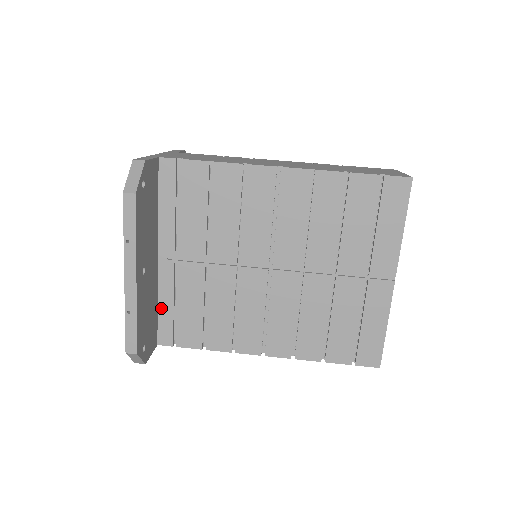
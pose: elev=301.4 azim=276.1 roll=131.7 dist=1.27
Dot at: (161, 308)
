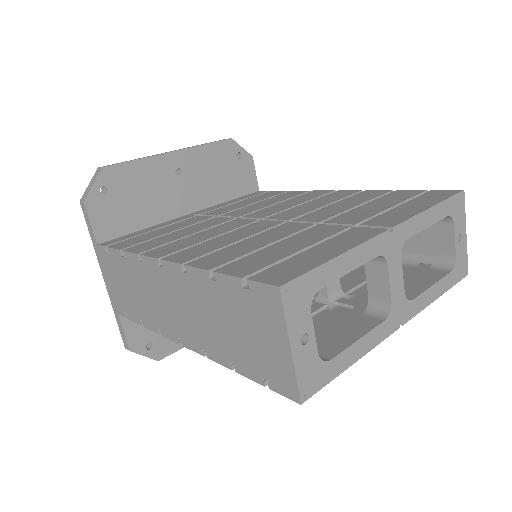
Dot at: (142, 231)
